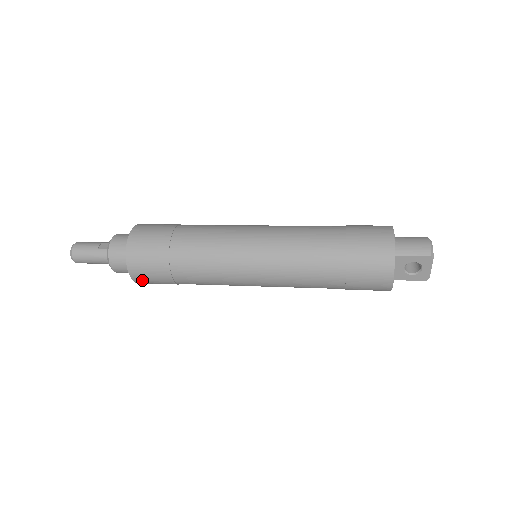
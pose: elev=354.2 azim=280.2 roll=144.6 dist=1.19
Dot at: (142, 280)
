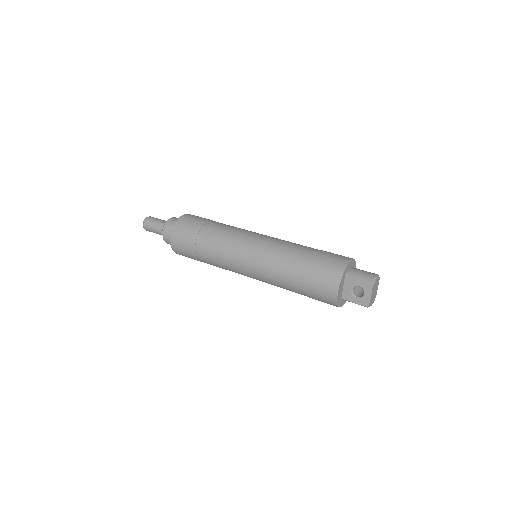
Dot at: (177, 248)
